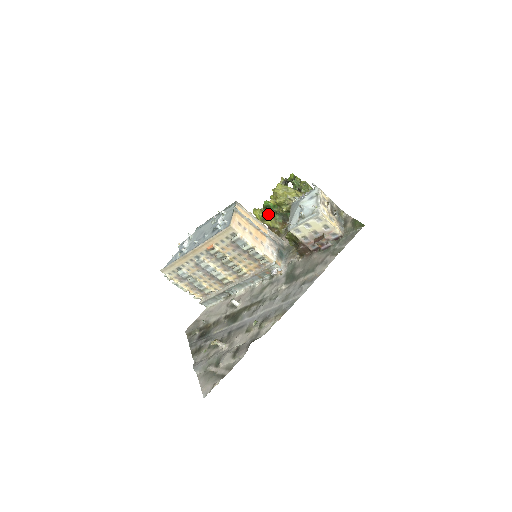
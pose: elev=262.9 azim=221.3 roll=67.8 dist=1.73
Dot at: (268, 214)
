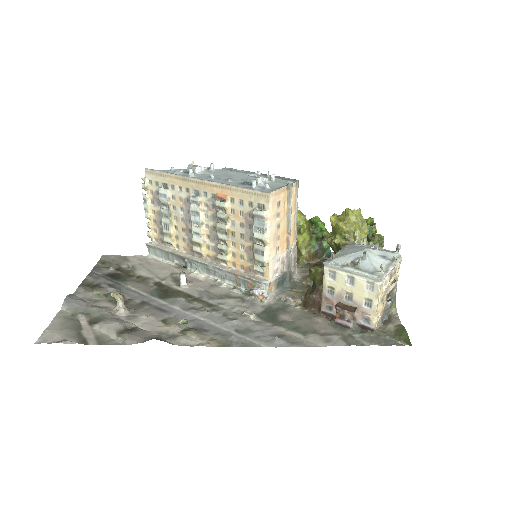
Dot at: (308, 231)
